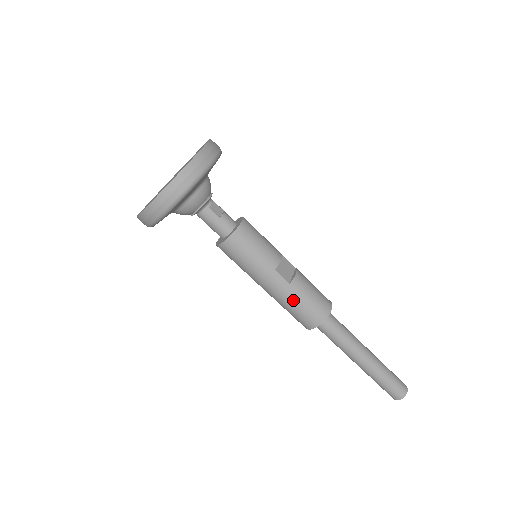
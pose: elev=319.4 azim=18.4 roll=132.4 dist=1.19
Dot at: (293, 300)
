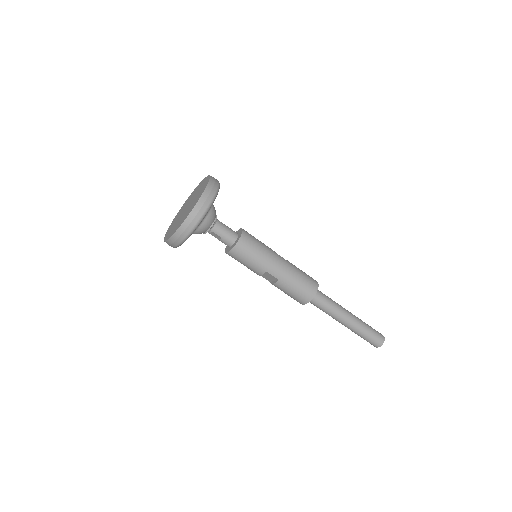
Dot at: (296, 271)
